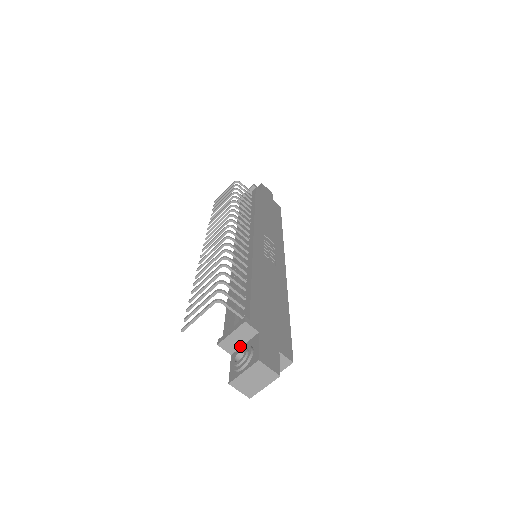
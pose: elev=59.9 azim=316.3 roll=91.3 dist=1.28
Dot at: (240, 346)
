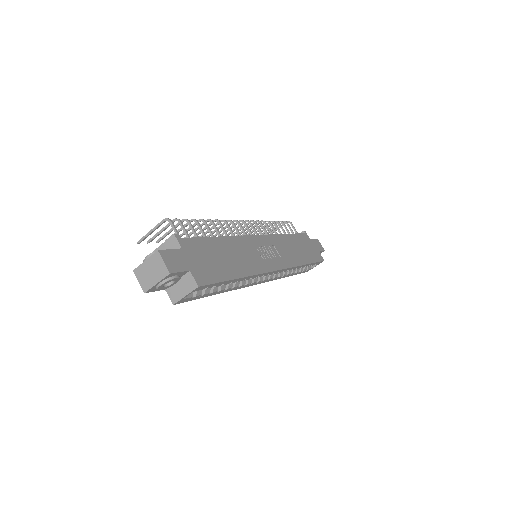
Dot at: occluded
